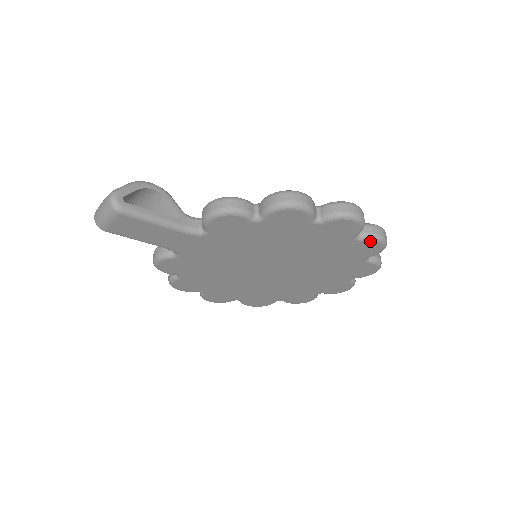
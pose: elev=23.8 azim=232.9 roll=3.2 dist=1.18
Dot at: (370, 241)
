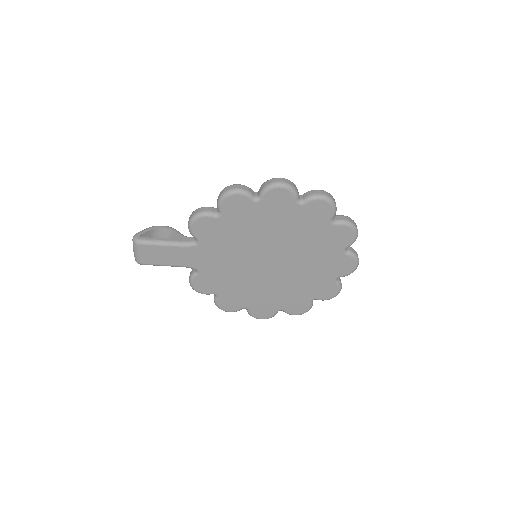
Dot at: (313, 202)
